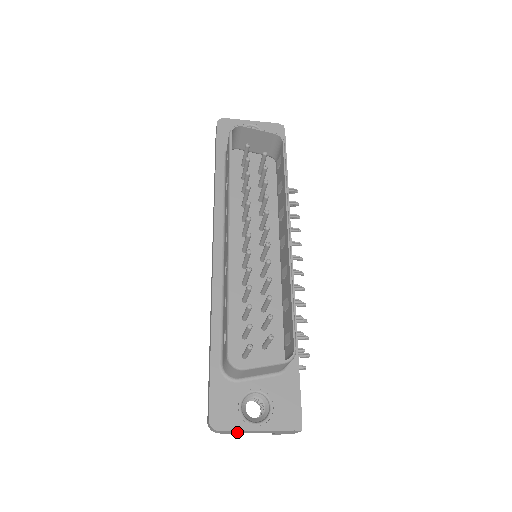
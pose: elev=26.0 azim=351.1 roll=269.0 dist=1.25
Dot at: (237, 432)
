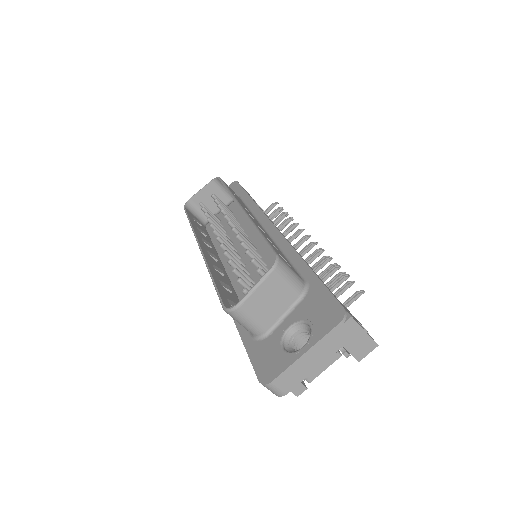
Dot at: (301, 376)
